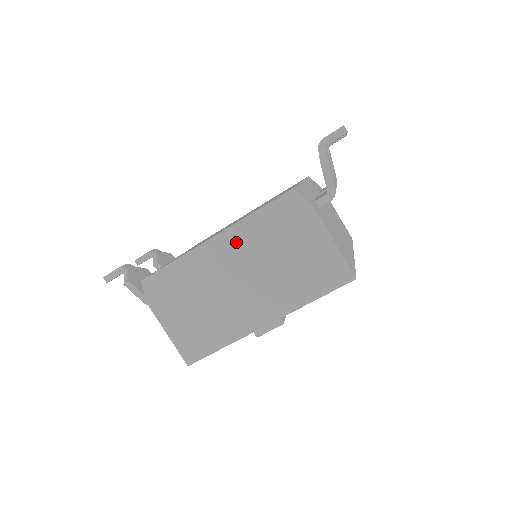
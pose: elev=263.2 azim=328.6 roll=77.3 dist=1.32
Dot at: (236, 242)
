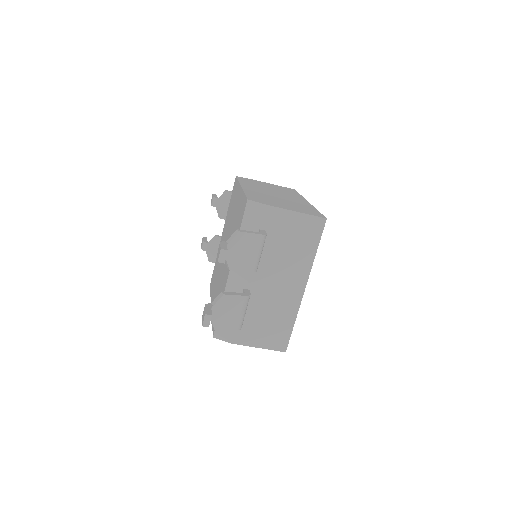
Dot at: occluded
